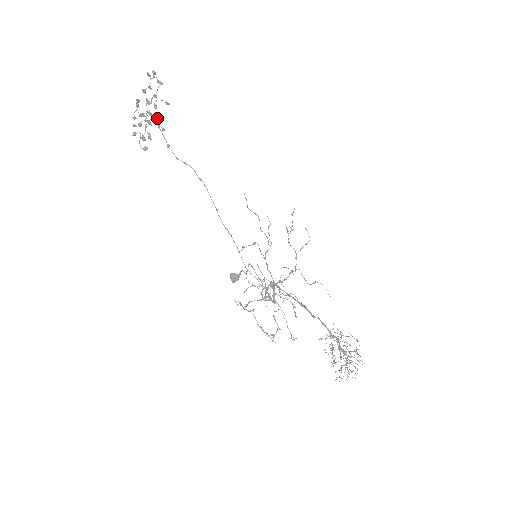
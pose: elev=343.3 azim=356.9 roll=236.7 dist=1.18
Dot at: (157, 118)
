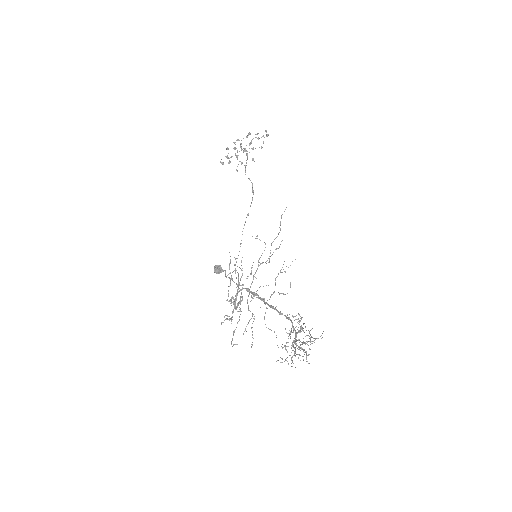
Dot at: (240, 161)
